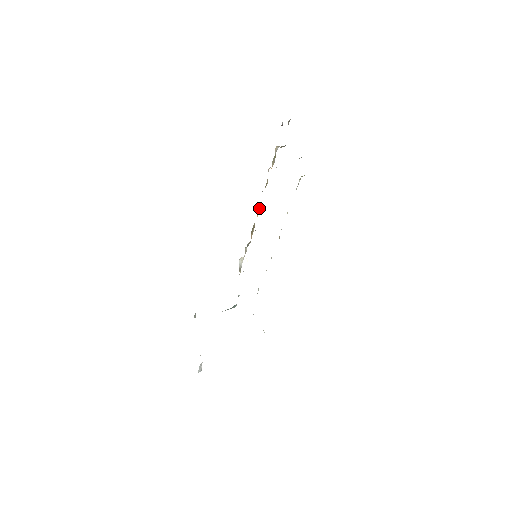
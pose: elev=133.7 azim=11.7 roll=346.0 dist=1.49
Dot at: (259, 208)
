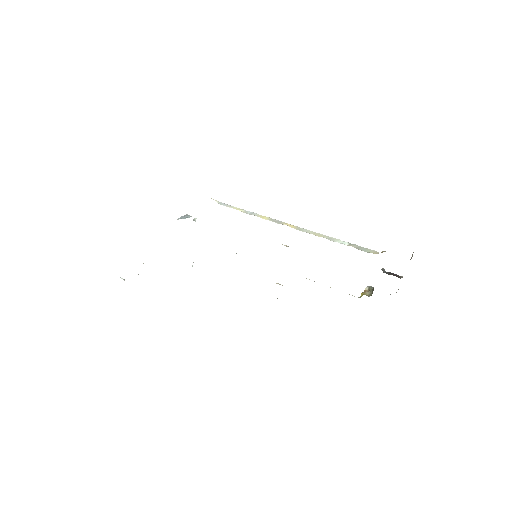
Dot at: occluded
